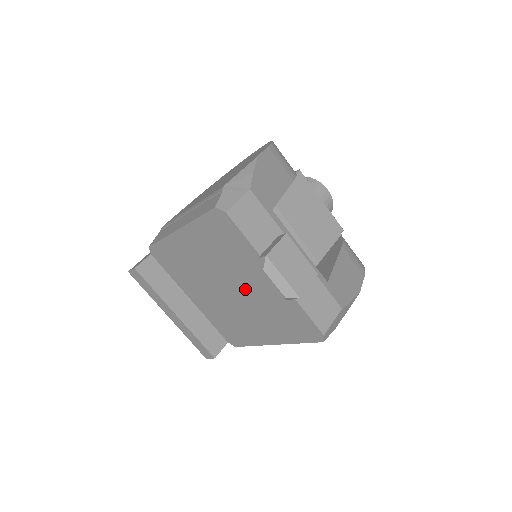
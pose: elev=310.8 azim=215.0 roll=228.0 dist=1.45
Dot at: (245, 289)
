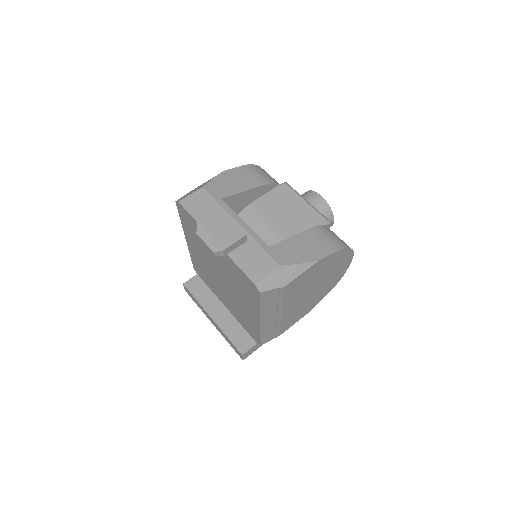
Dot at: (221, 269)
